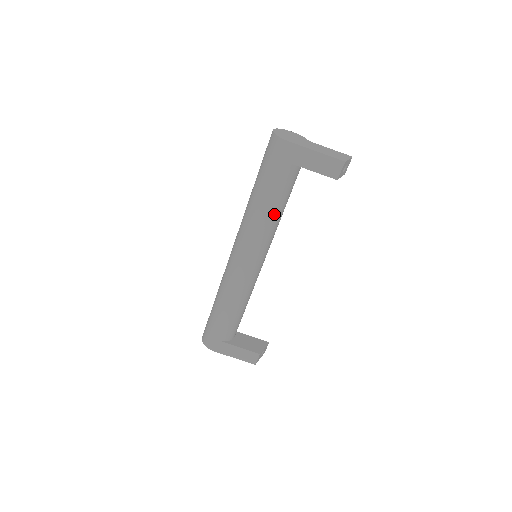
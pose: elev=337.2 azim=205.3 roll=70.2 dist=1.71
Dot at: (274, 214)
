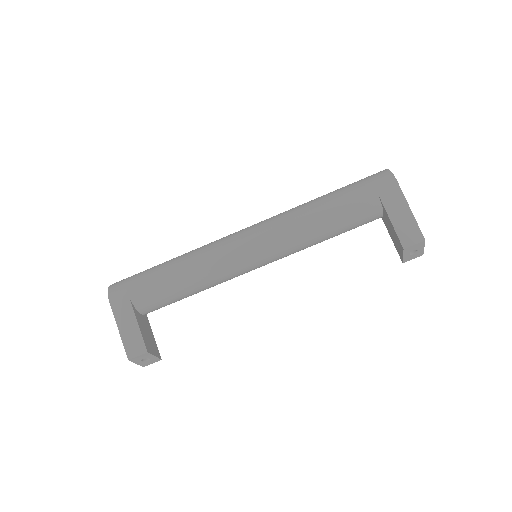
Dot at: (320, 228)
